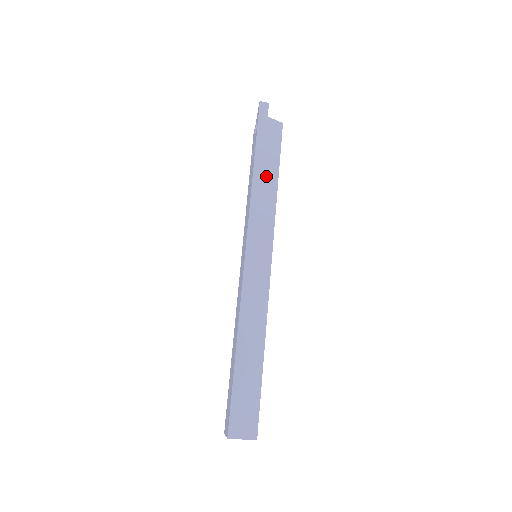
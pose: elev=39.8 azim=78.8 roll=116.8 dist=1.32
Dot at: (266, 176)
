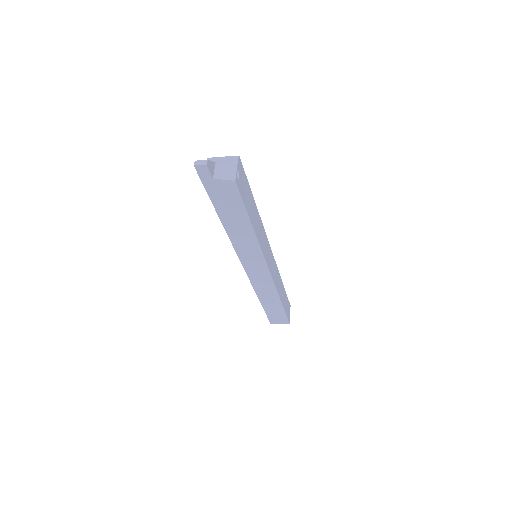
Dot at: (238, 225)
